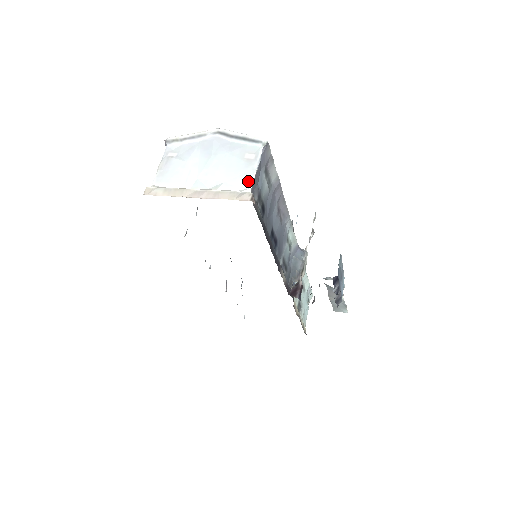
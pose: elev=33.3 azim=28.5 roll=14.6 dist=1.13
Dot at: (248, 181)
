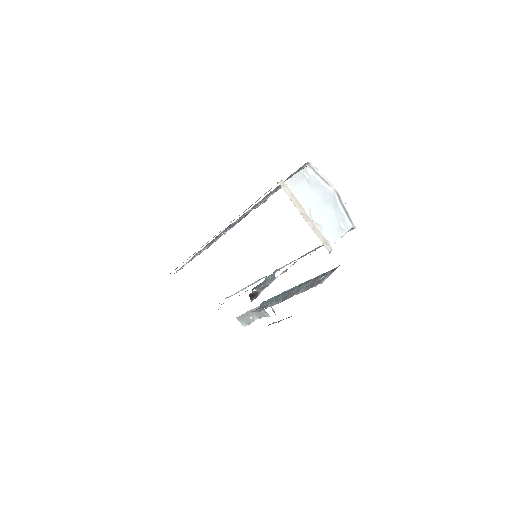
Dot at: (334, 239)
